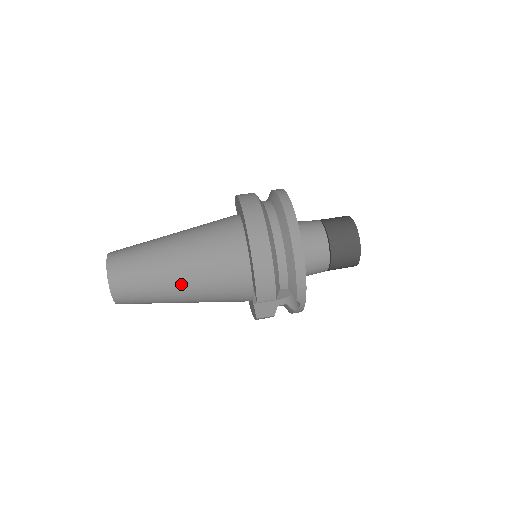
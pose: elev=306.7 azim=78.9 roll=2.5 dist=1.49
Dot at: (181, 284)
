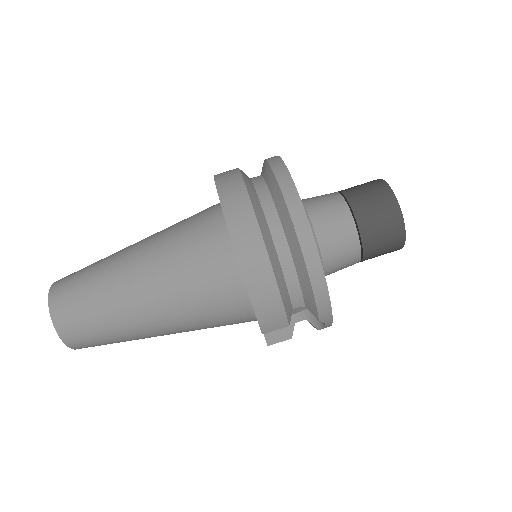
Dot at: (153, 319)
